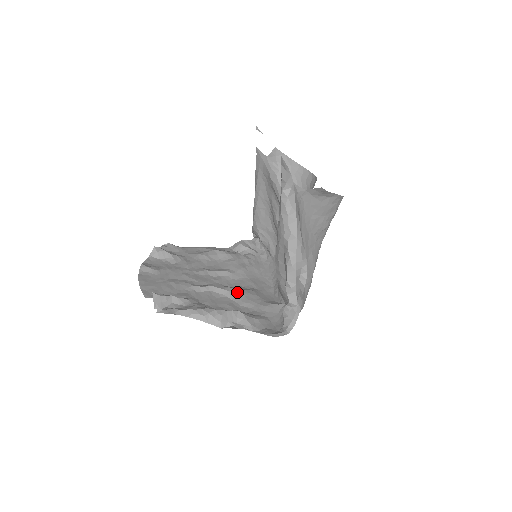
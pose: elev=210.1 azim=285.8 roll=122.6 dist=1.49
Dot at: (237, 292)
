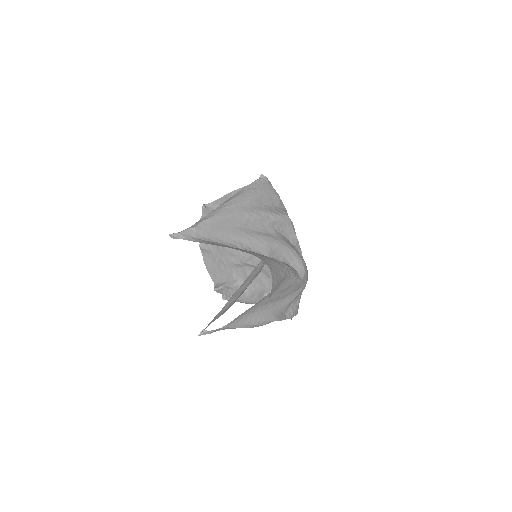
Dot at: occluded
